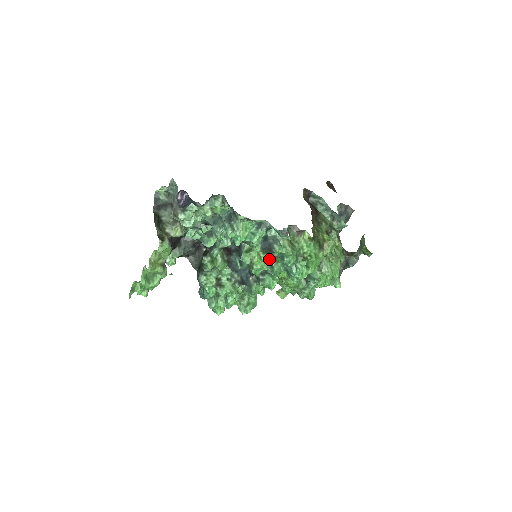
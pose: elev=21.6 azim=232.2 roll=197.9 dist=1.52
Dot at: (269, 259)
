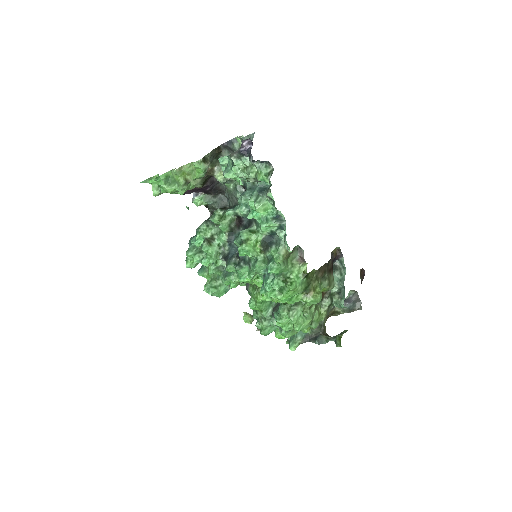
Dot at: (260, 253)
